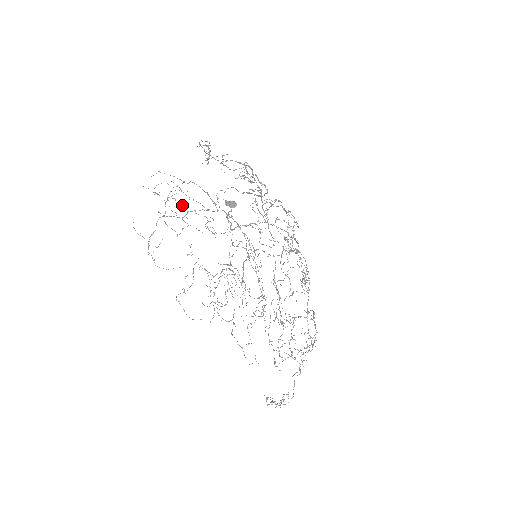
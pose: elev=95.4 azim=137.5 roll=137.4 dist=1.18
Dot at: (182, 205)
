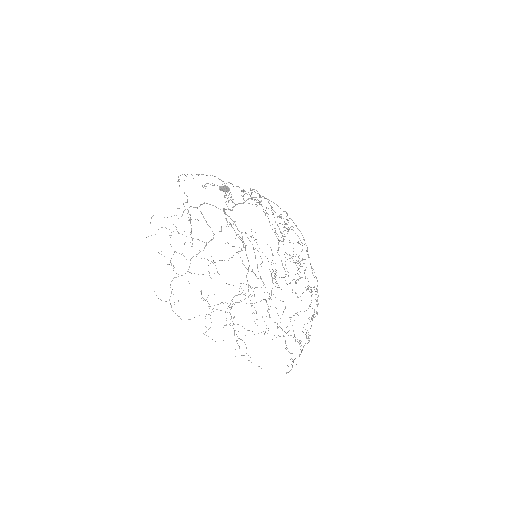
Dot at: (184, 256)
